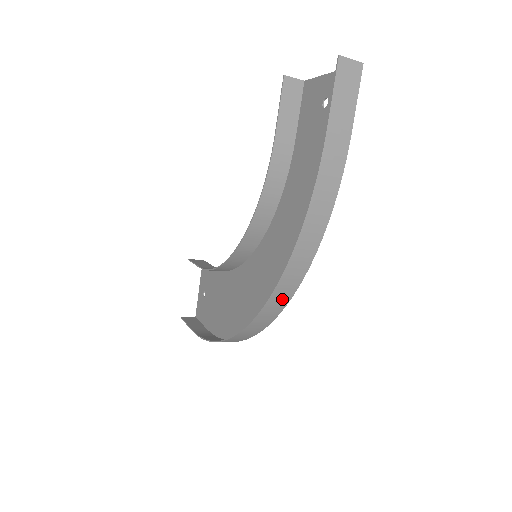
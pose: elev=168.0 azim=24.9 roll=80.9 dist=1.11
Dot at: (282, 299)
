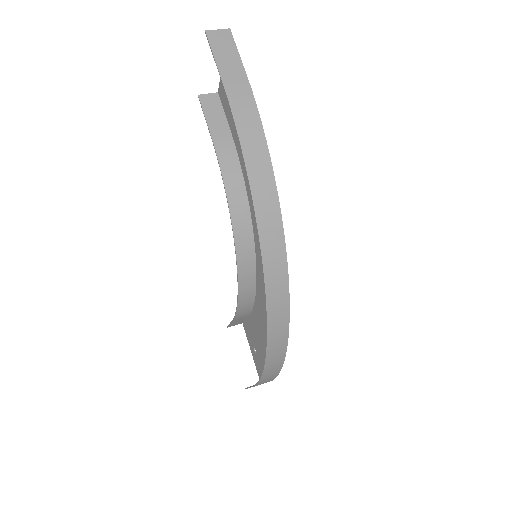
Dot at: (277, 257)
